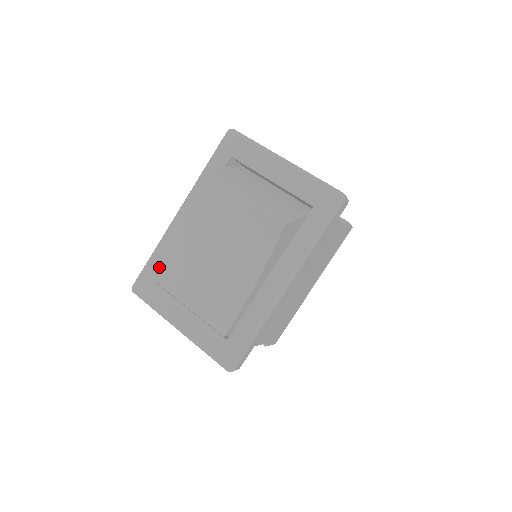
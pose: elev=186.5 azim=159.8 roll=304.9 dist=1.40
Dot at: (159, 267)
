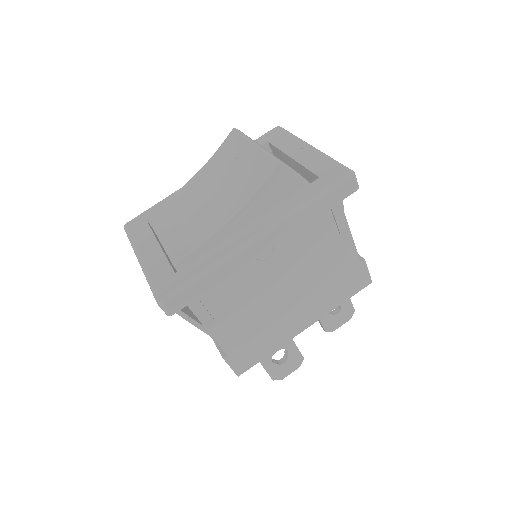
Dot at: occluded
